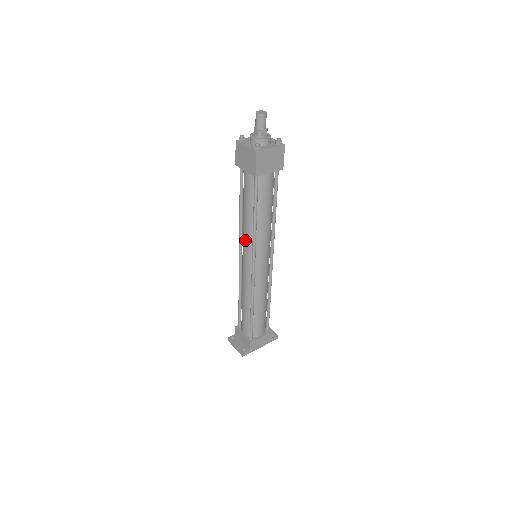
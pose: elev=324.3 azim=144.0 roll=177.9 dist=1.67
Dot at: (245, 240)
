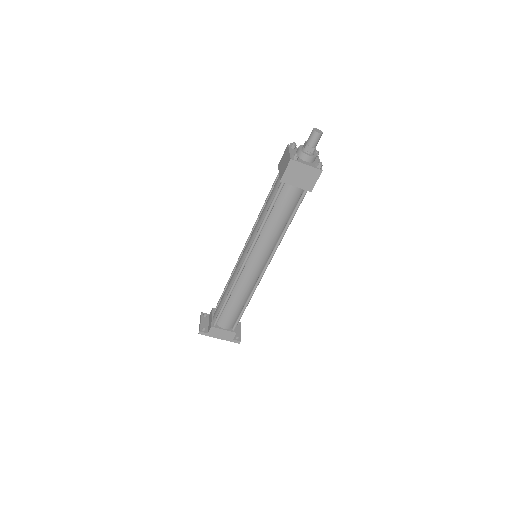
Dot at: (252, 234)
